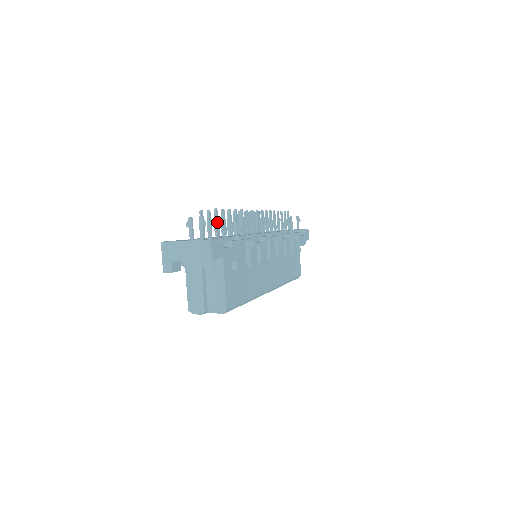
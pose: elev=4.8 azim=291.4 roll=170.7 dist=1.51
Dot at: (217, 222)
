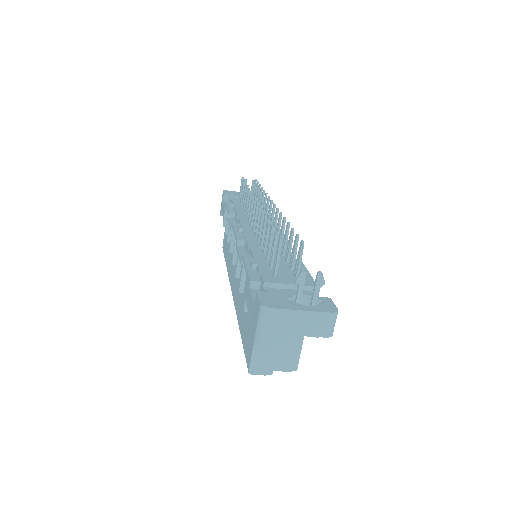
Dot at: (300, 258)
